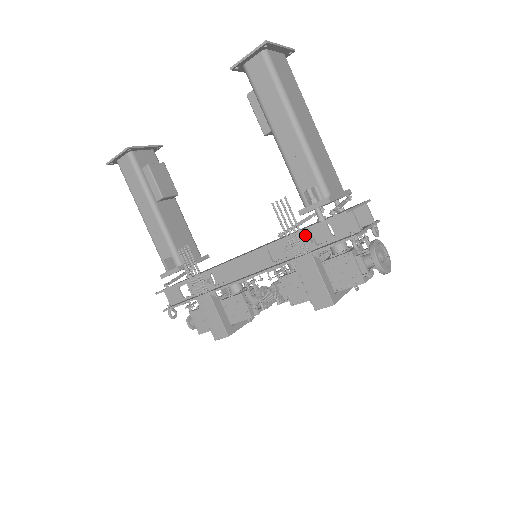
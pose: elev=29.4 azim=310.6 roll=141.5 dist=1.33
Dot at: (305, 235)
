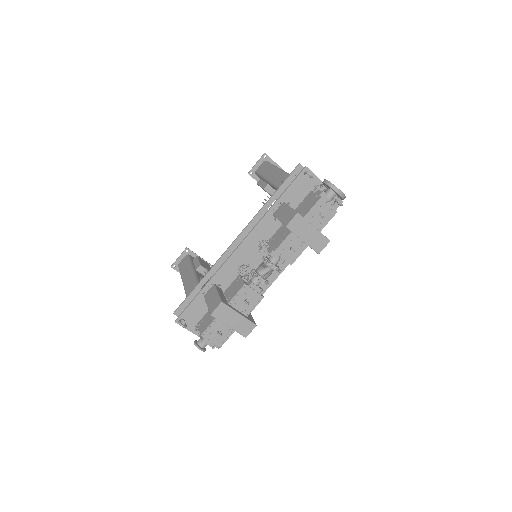
Dot at: occluded
